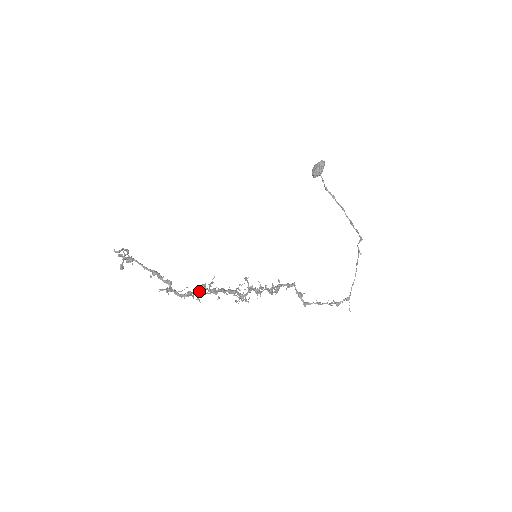
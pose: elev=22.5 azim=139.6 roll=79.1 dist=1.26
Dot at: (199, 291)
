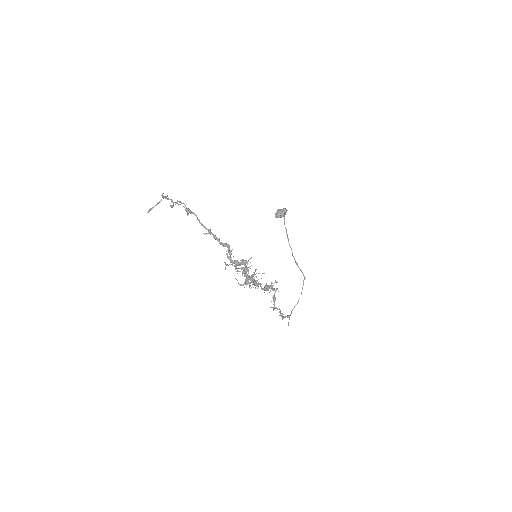
Dot at: (241, 264)
